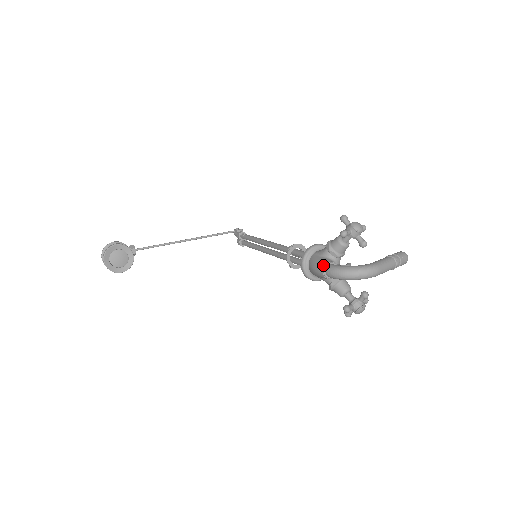
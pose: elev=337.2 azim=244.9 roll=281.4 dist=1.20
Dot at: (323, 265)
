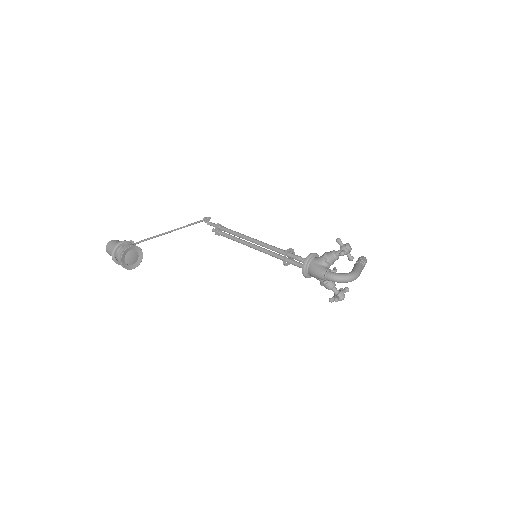
Dot at: (324, 272)
